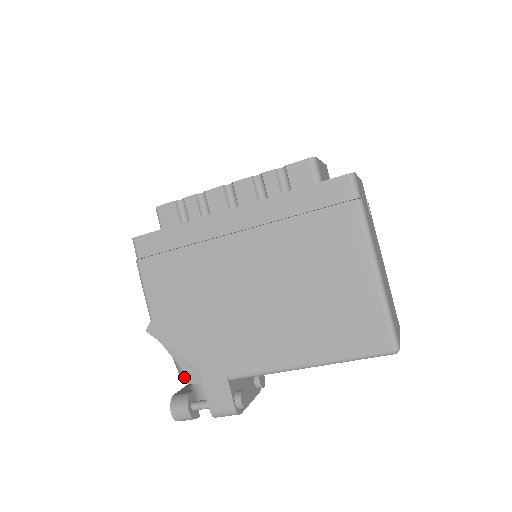
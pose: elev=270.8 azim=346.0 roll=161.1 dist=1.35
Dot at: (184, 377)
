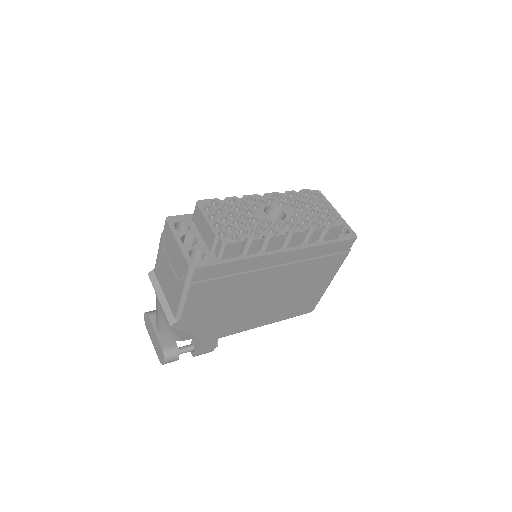
Dot at: (176, 338)
